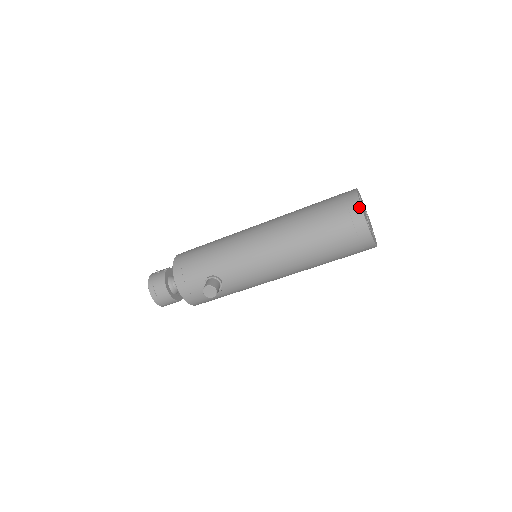
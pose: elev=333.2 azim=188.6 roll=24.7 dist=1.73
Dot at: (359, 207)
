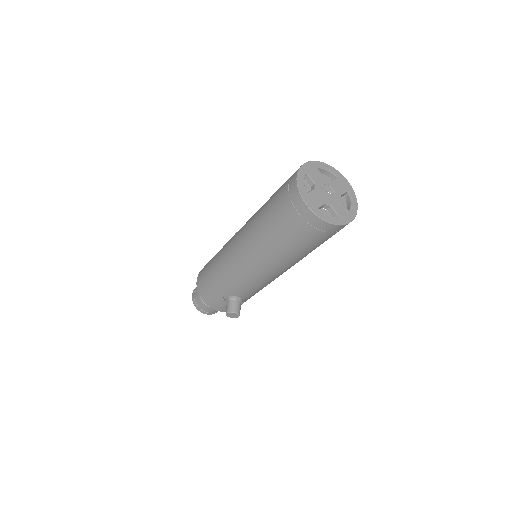
Dot at: (304, 206)
